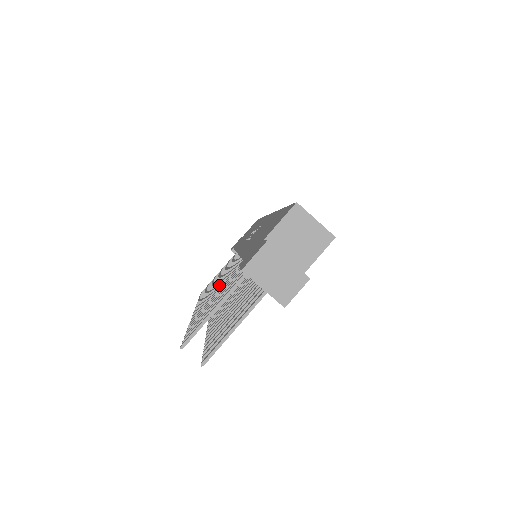
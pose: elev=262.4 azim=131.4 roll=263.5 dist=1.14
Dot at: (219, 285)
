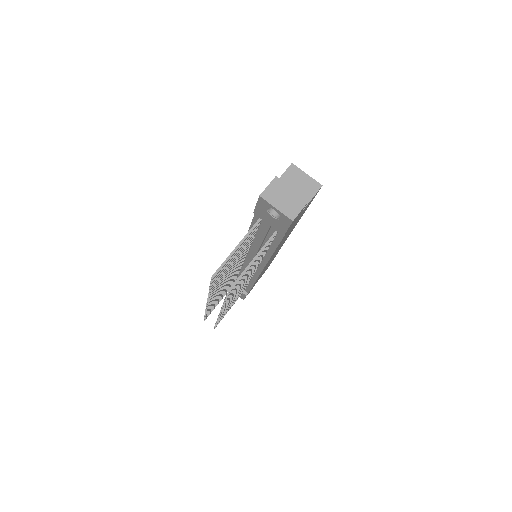
Dot at: occluded
